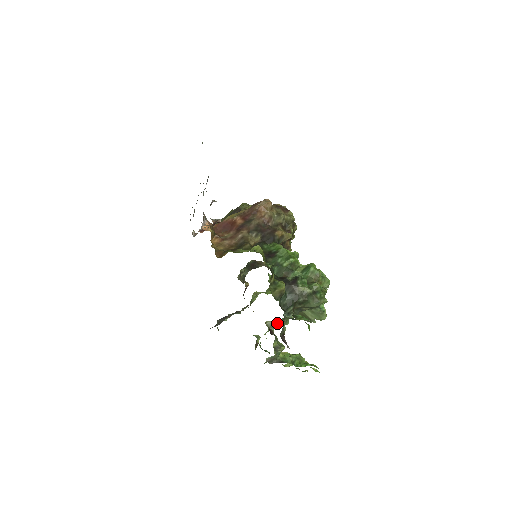
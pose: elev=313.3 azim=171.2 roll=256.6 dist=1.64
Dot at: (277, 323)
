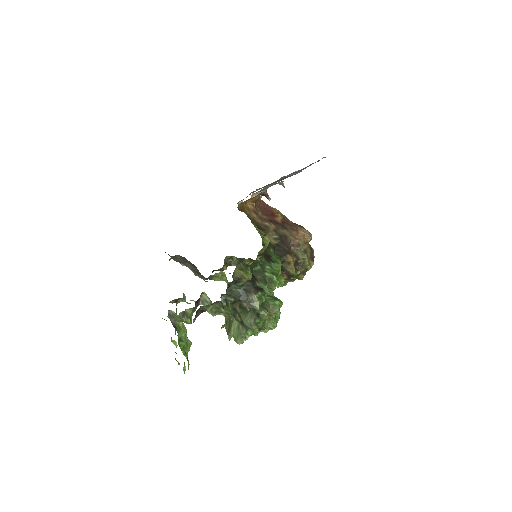
Dot at: occluded
